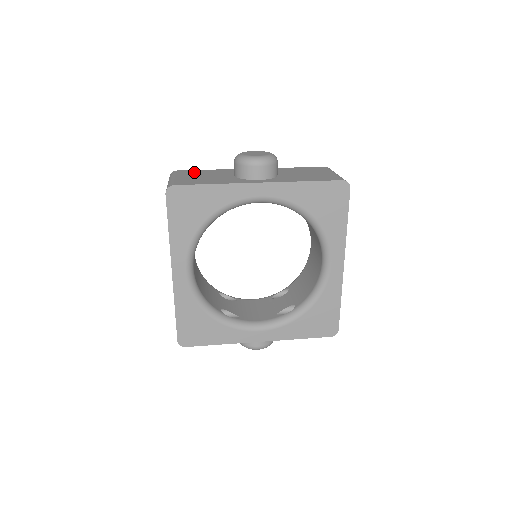
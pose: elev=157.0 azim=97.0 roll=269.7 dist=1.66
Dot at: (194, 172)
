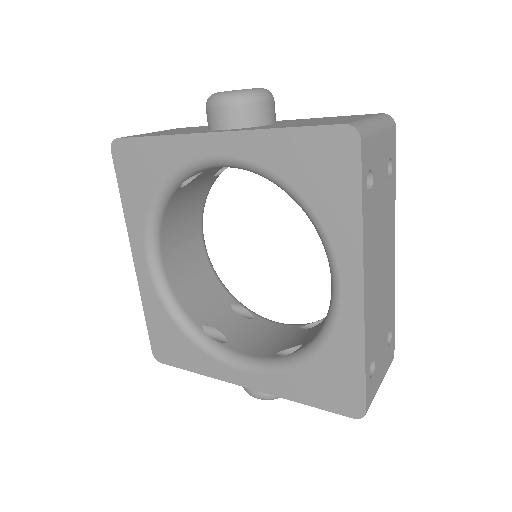
Dot at: (187, 128)
